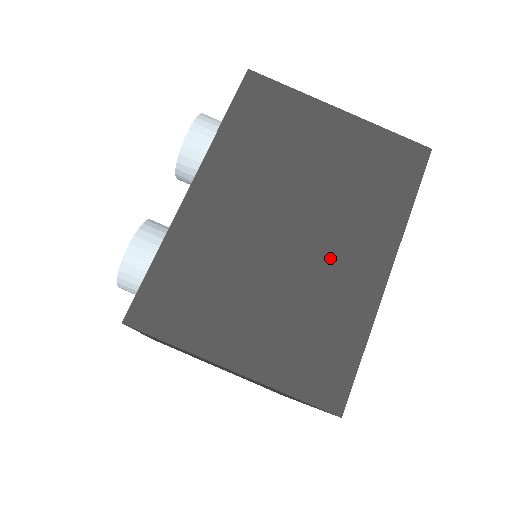
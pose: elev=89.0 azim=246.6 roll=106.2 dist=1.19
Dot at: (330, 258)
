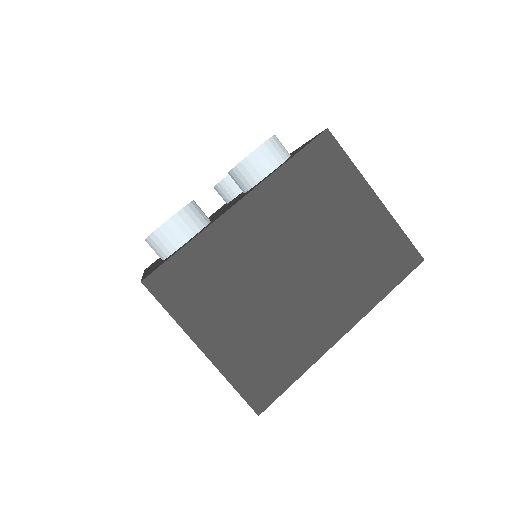
Dot at: (309, 305)
